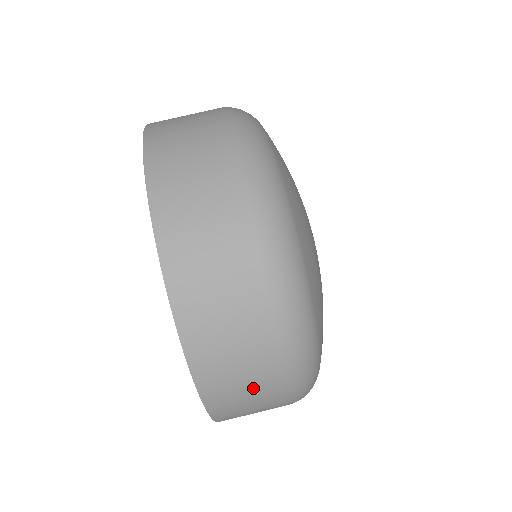
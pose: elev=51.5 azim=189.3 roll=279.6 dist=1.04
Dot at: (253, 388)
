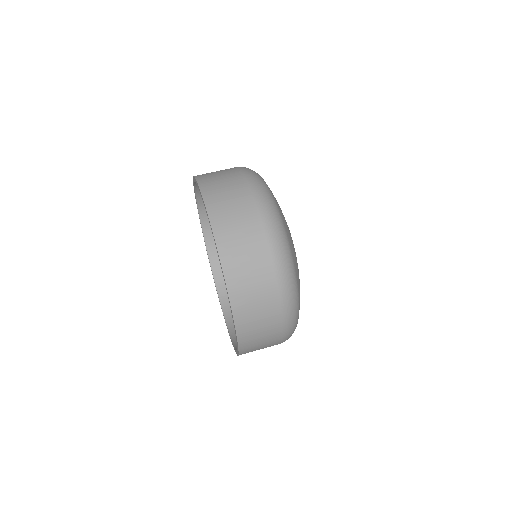
Dot at: occluded
